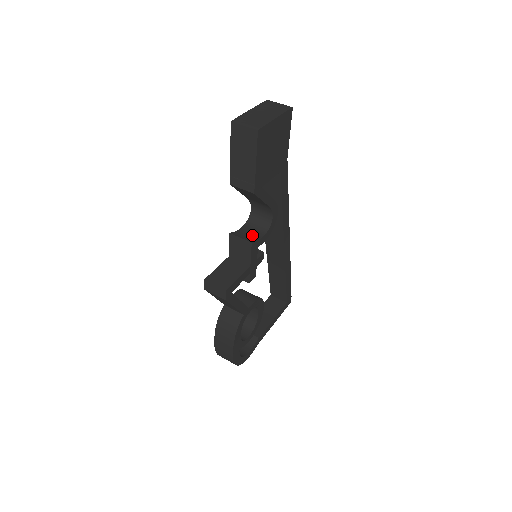
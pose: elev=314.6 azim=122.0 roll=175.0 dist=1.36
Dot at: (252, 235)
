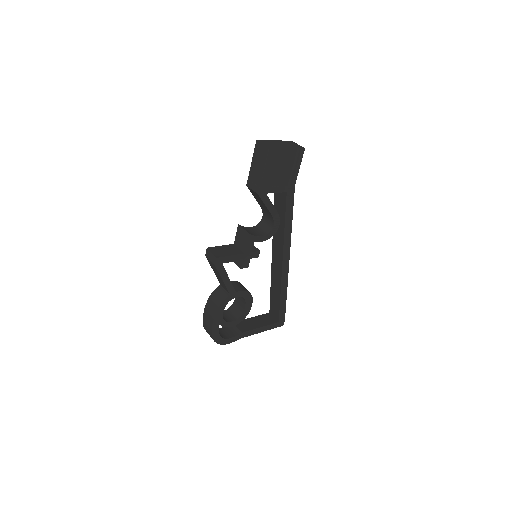
Dot at: (254, 232)
